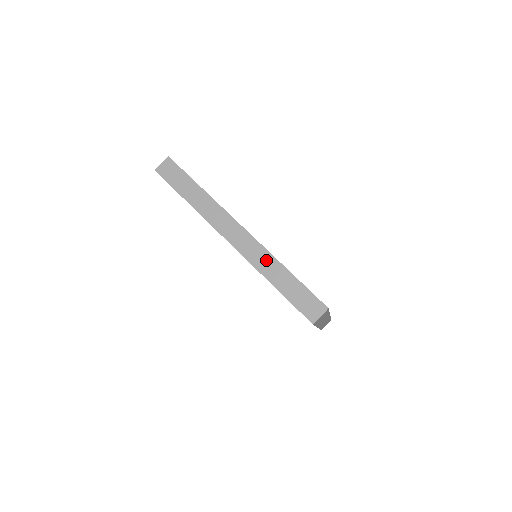
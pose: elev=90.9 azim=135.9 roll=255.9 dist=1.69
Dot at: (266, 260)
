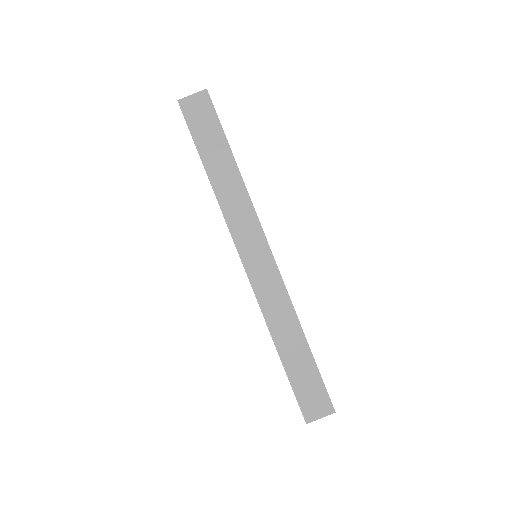
Dot at: (283, 312)
